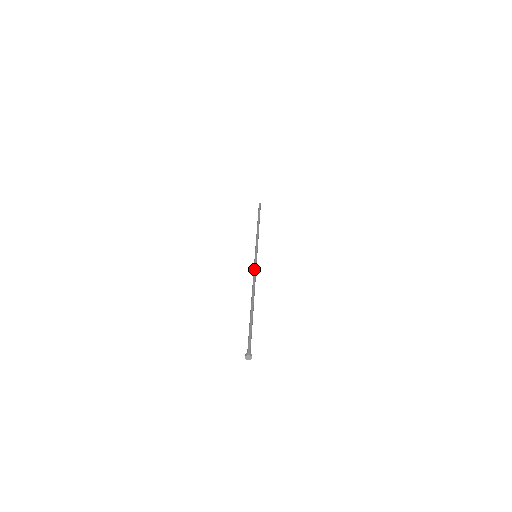
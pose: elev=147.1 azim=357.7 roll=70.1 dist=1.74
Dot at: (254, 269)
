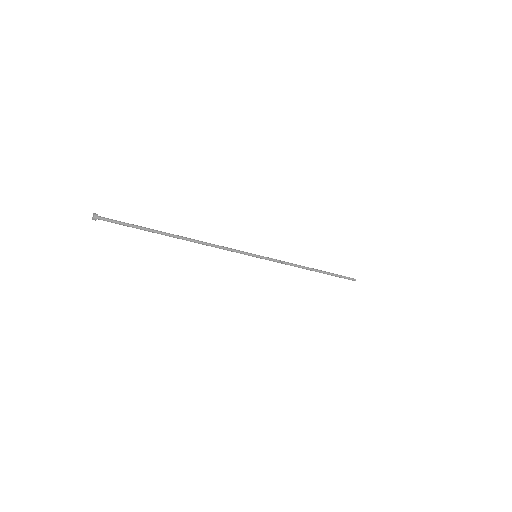
Dot at: (231, 248)
